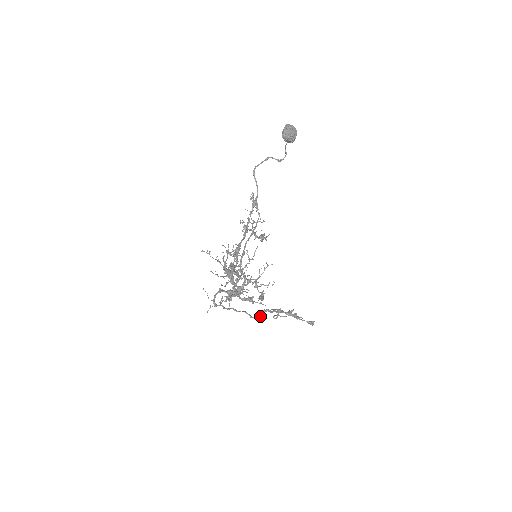
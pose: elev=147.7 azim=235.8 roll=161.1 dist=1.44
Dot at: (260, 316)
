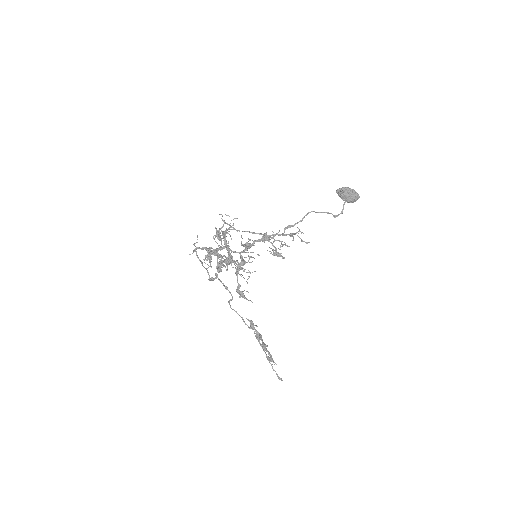
Dot at: (212, 279)
